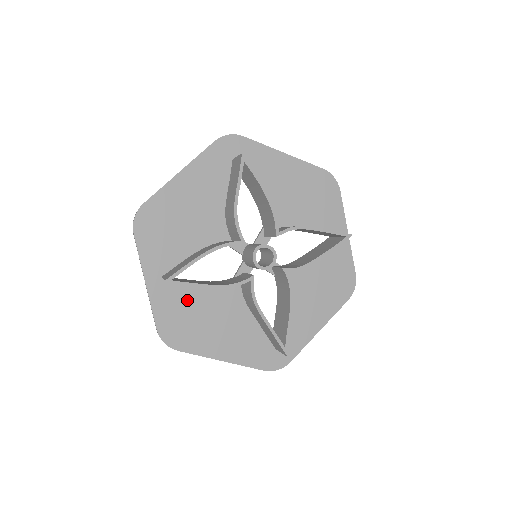
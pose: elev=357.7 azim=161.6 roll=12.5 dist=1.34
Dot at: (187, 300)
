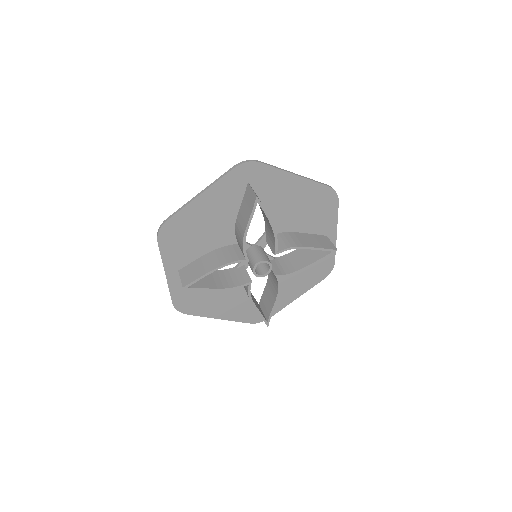
Dot at: occluded
